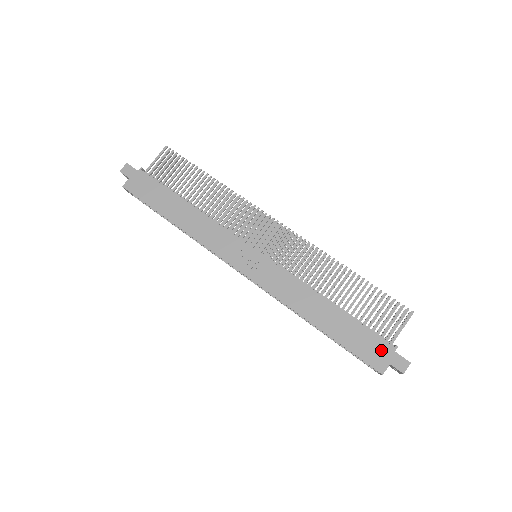
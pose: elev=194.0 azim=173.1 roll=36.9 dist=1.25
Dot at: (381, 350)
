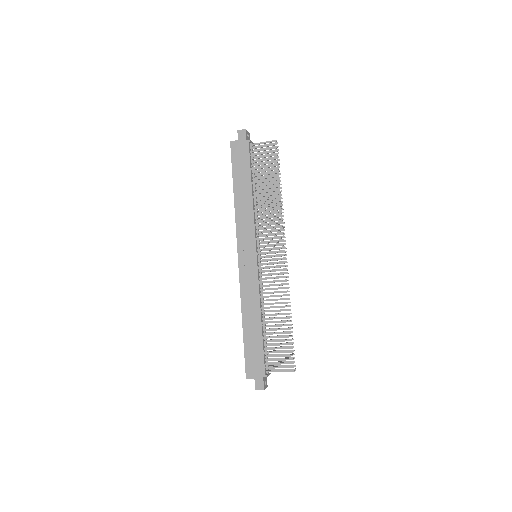
Dot at: (258, 369)
